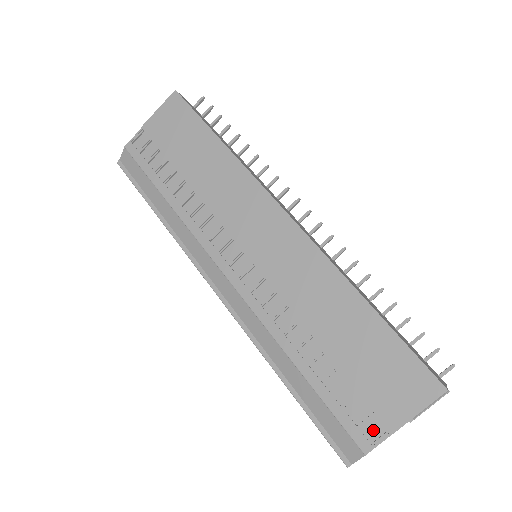
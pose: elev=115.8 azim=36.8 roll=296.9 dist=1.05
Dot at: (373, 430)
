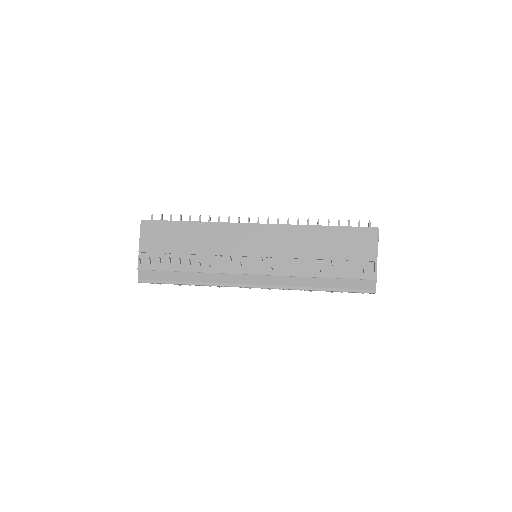
Dot at: (370, 269)
